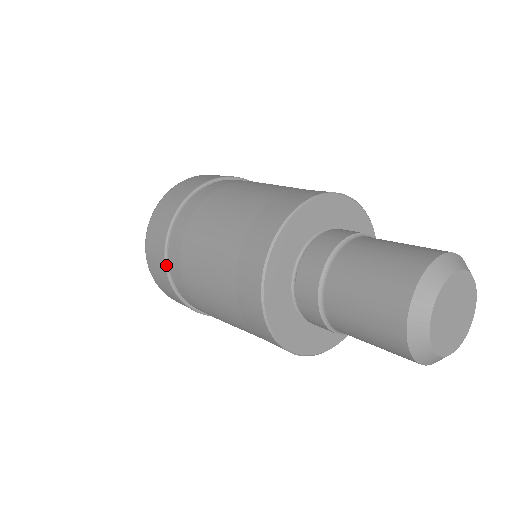
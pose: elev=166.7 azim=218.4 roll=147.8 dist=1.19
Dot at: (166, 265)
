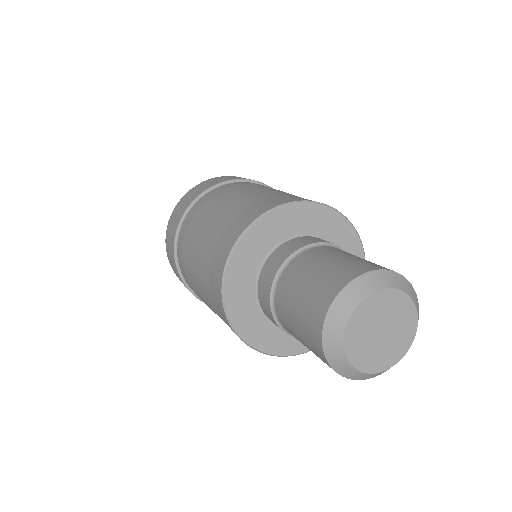
Dot at: occluded
